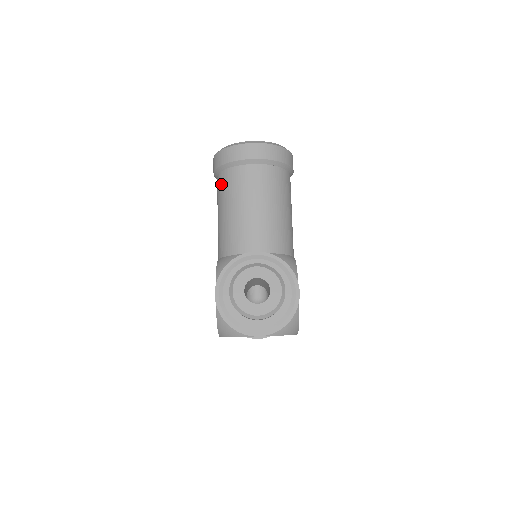
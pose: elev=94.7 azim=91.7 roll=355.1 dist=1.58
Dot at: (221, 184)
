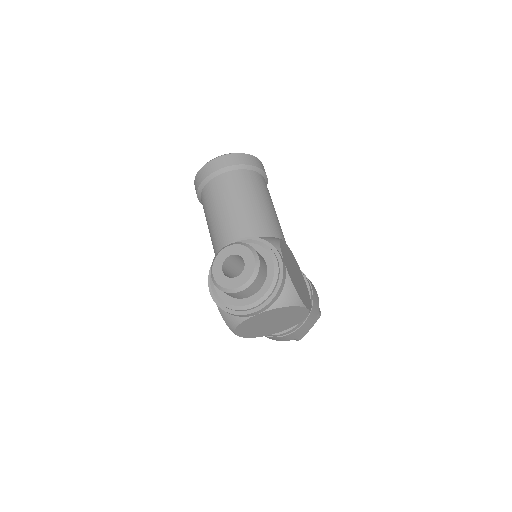
Dot at: (203, 205)
